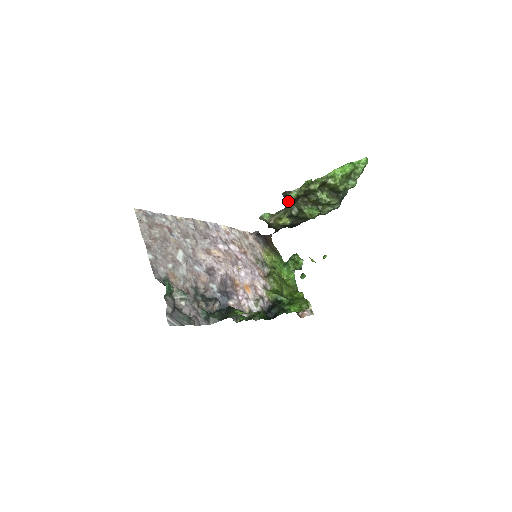
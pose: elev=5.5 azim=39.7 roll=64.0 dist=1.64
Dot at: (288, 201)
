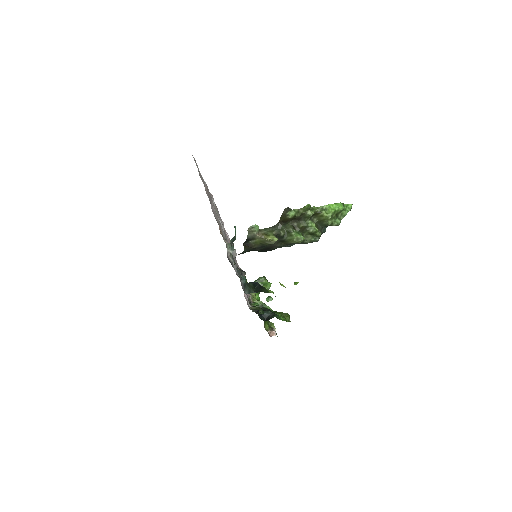
Dot at: (282, 219)
